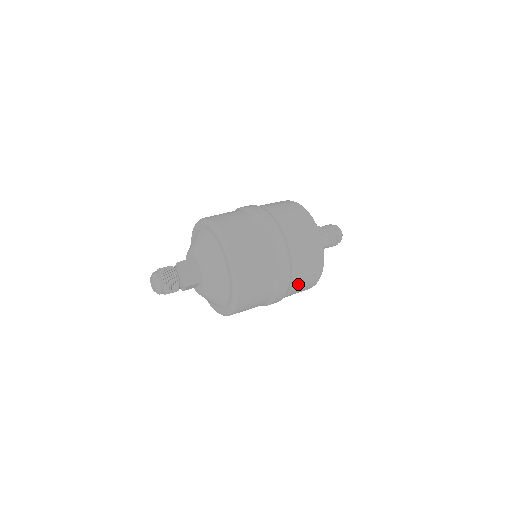
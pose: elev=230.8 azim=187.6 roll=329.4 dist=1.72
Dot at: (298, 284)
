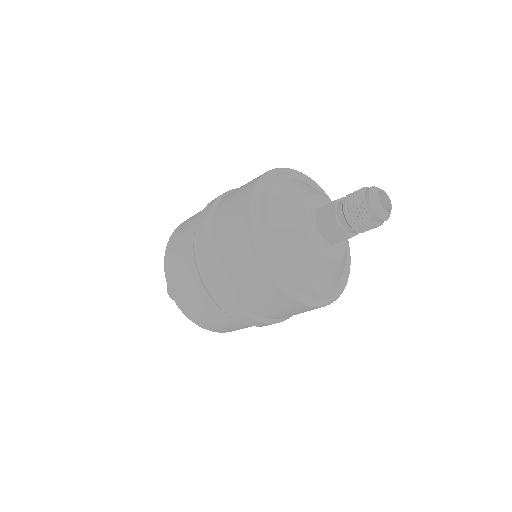
Dot at: (283, 315)
